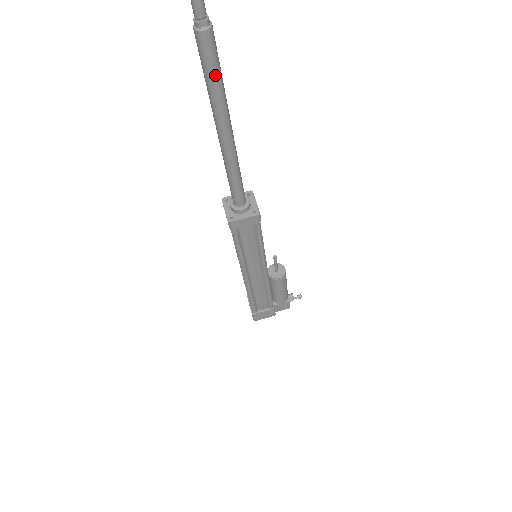
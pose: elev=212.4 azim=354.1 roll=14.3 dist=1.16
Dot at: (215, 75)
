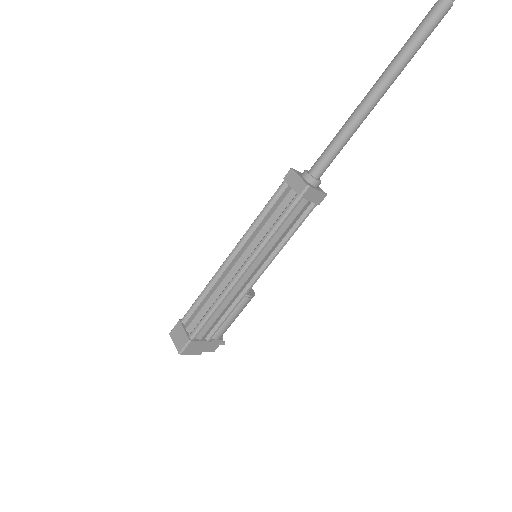
Dot at: (424, 40)
